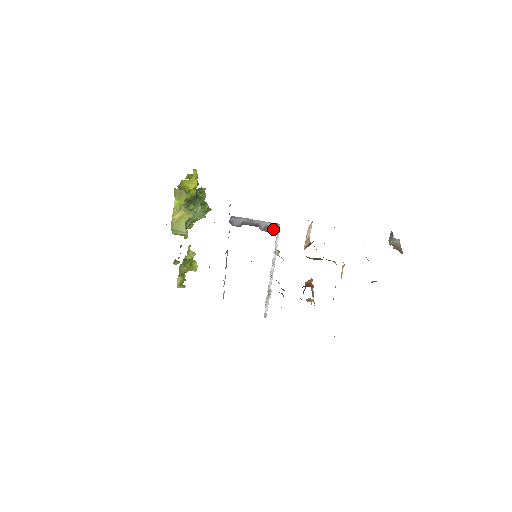
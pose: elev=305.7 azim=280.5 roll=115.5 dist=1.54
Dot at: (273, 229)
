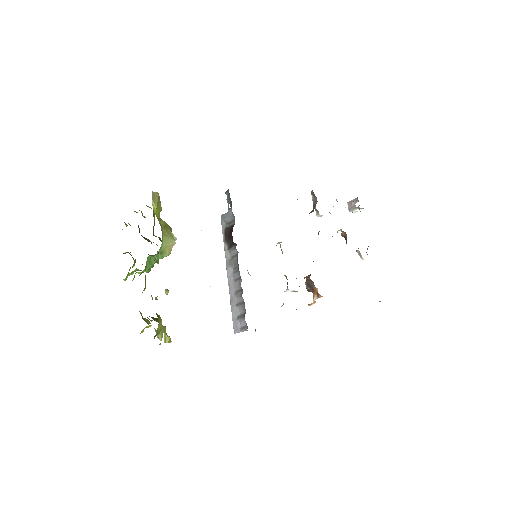
Dot at: occluded
